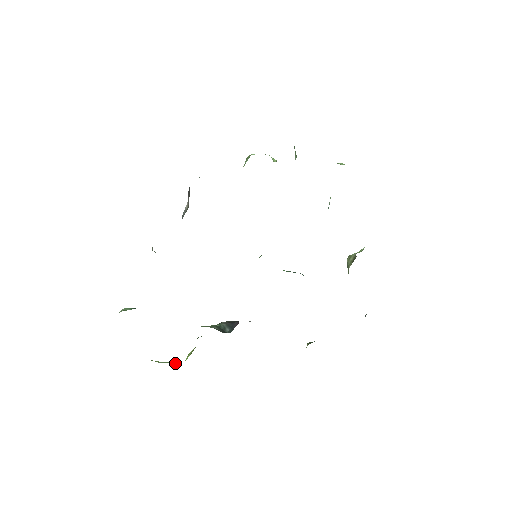
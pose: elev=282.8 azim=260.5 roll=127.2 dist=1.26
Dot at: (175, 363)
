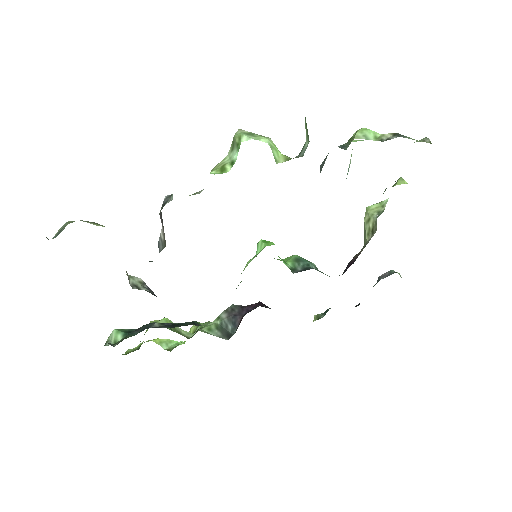
Dot at: occluded
